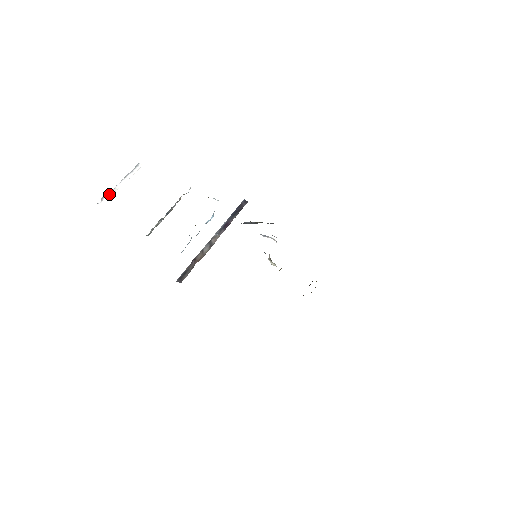
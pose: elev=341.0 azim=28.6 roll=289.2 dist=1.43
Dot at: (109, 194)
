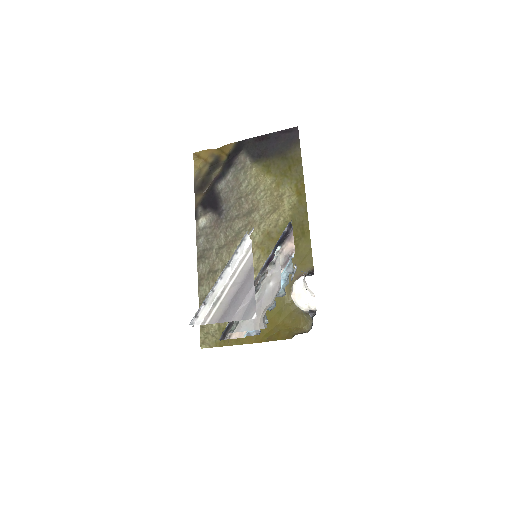
Dot at: (207, 304)
